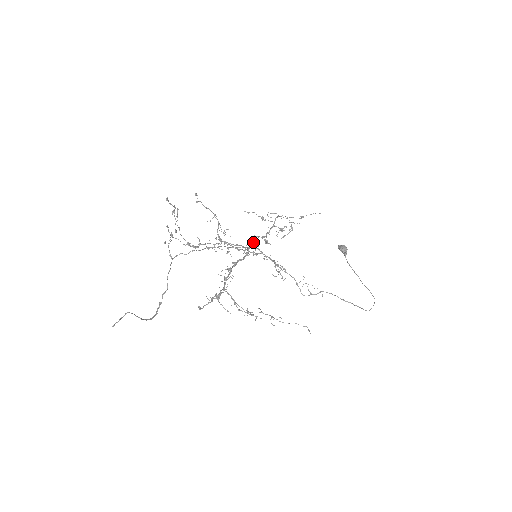
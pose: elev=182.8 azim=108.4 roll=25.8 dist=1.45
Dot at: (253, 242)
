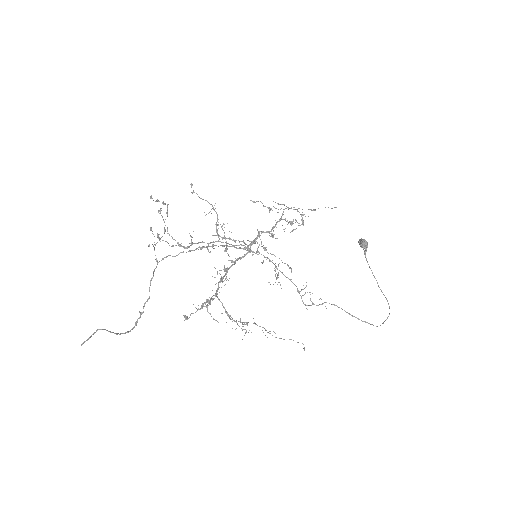
Dot at: (255, 238)
